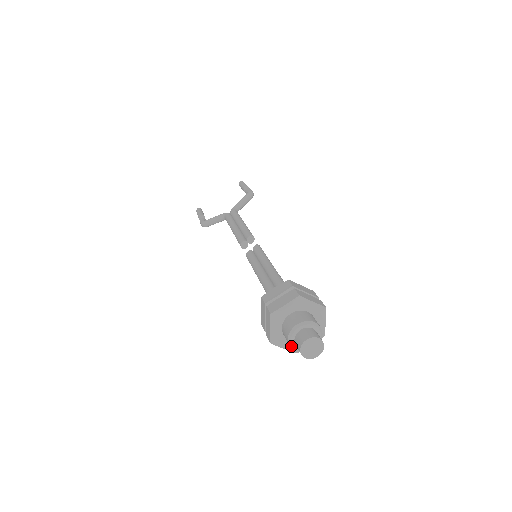
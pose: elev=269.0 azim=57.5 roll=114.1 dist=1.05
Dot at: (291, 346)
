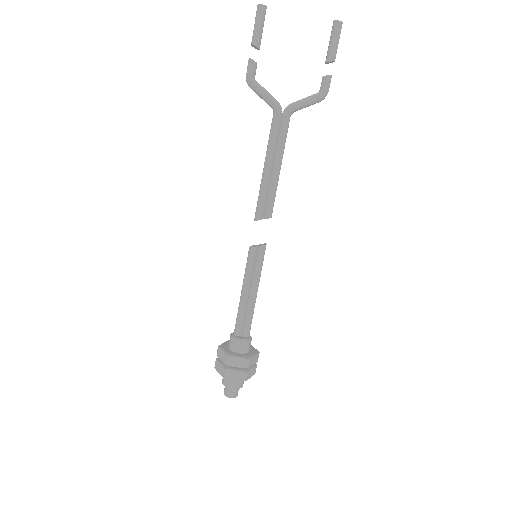
Dot at: (223, 383)
